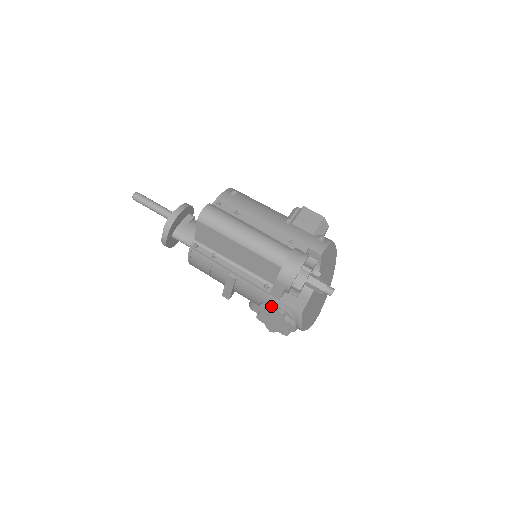
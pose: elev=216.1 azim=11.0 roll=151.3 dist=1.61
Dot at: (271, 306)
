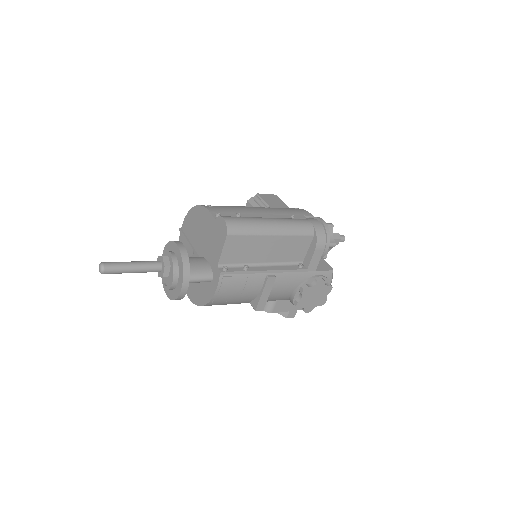
Dot at: (309, 282)
